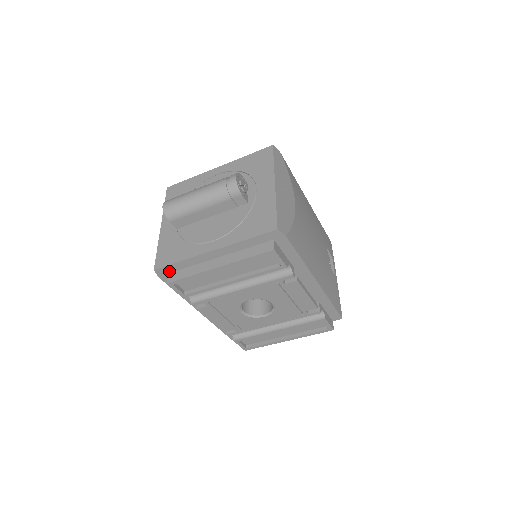
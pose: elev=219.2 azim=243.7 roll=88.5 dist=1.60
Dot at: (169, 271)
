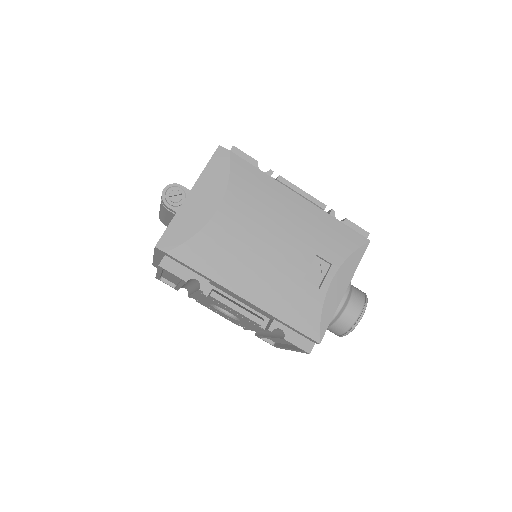
Dot at: occluded
